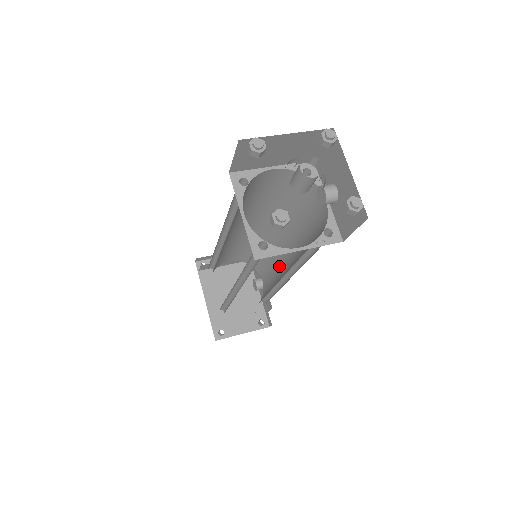
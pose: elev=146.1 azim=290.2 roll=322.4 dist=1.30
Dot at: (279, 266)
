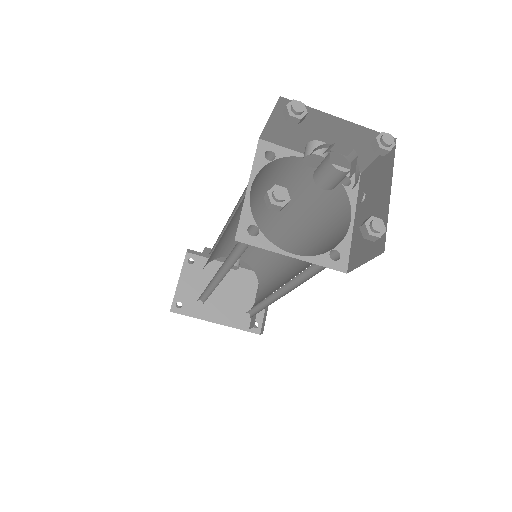
Dot at: occluded
